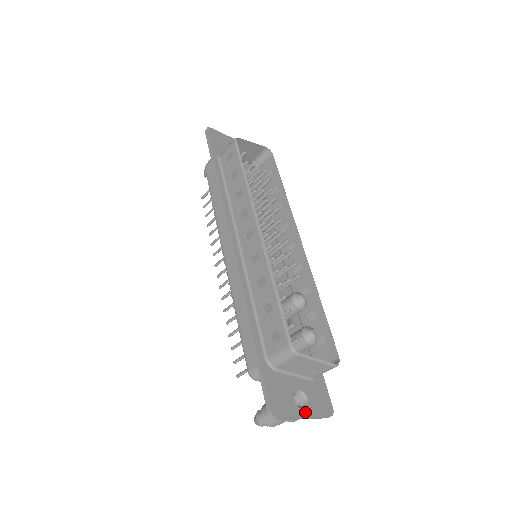
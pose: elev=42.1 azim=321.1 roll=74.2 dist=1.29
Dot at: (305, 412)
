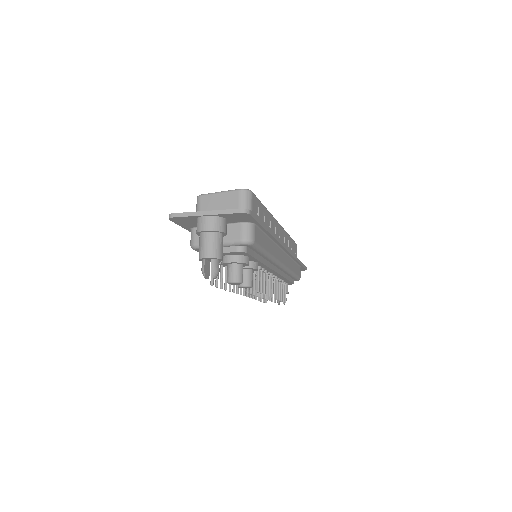
Dot at: (208, 212)
